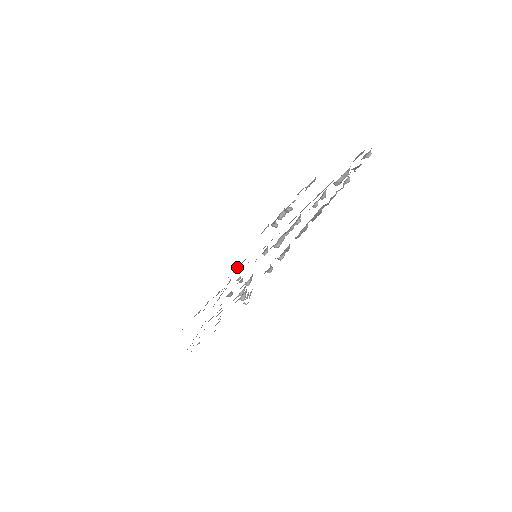
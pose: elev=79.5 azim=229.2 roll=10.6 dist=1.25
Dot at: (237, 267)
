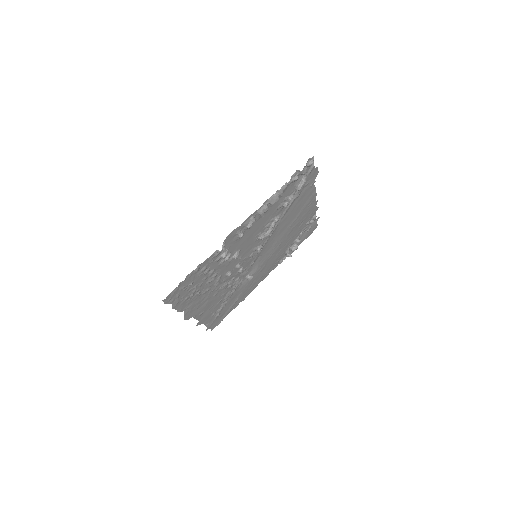
Dot at: (249, 273)
